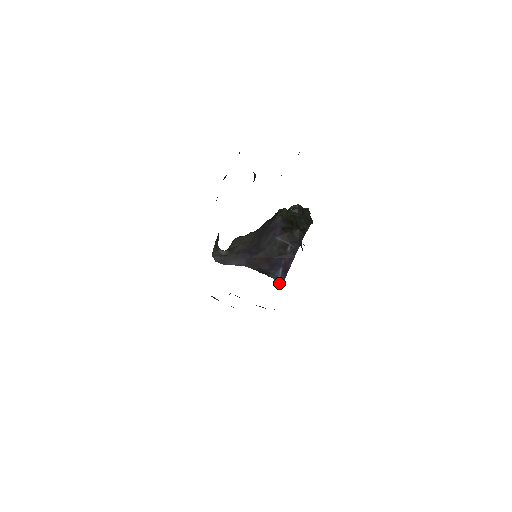
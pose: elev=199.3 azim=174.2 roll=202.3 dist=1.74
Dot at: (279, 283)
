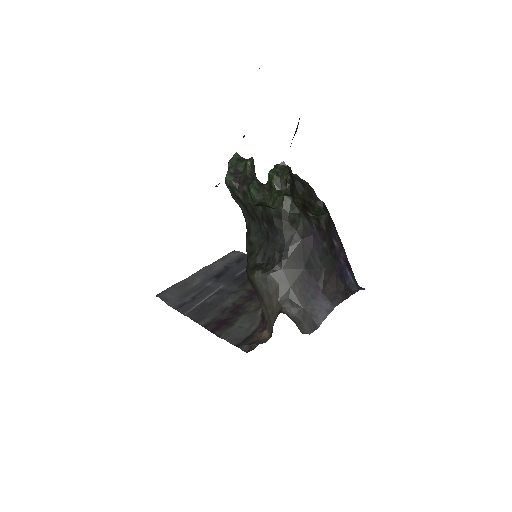
Dot at: (355, 284)
